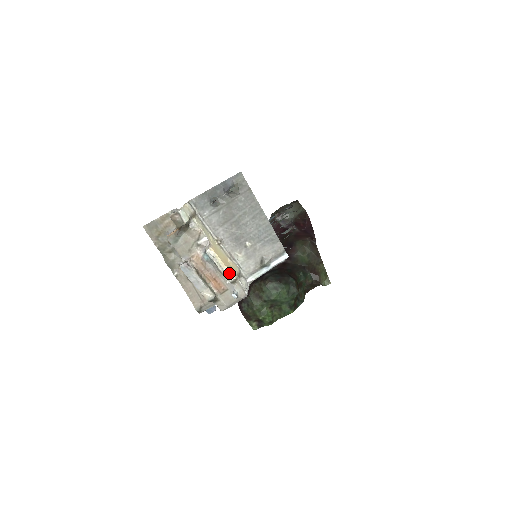
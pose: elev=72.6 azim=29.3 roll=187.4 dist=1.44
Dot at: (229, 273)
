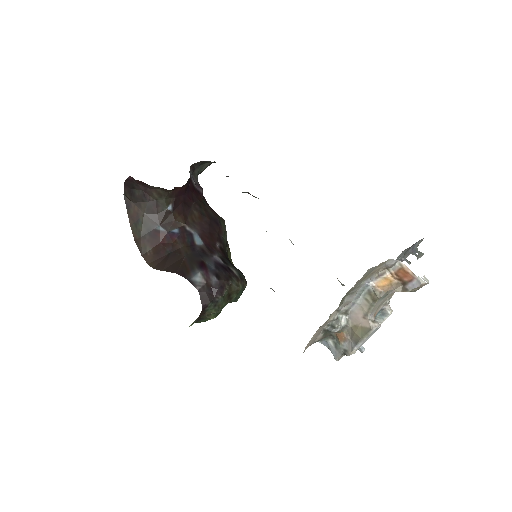
Dot at: occluded
